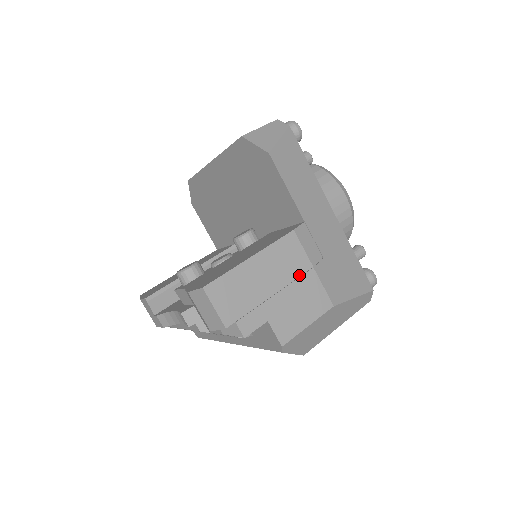
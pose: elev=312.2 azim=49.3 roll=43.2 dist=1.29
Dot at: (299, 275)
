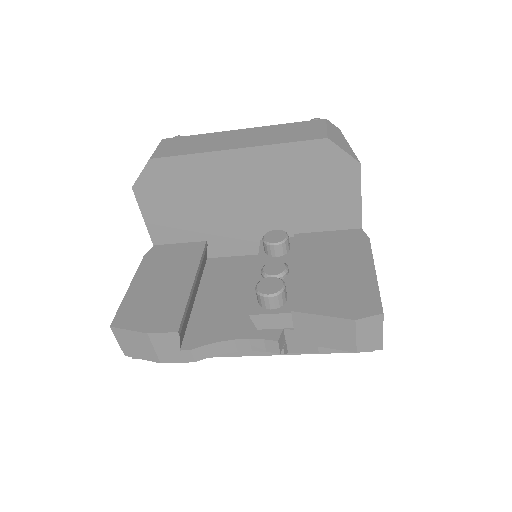
Dot at: occluded
